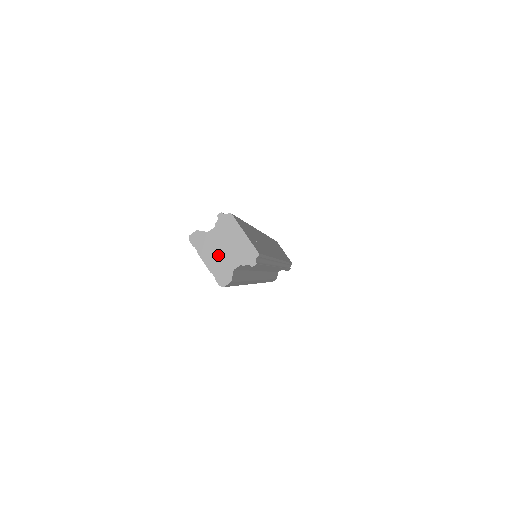
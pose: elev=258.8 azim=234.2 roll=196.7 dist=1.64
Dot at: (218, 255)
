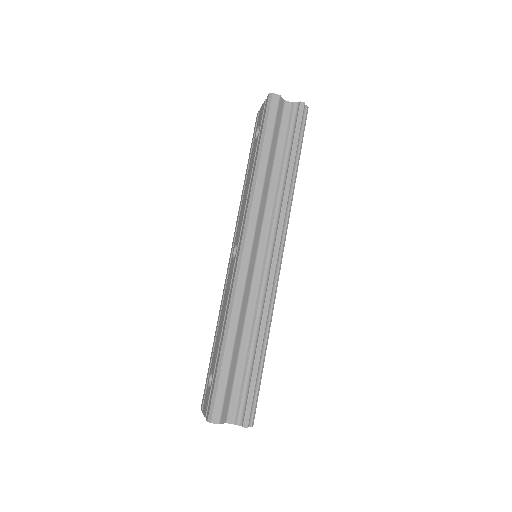
Dot at: occluded
